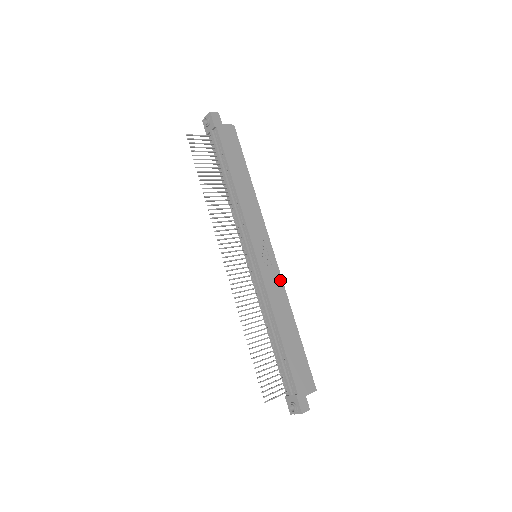
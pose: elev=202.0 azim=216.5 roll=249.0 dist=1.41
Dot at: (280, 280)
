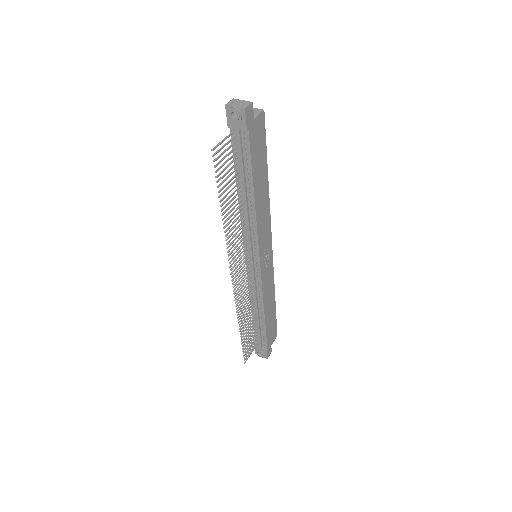
Dot at: (272, 272)
